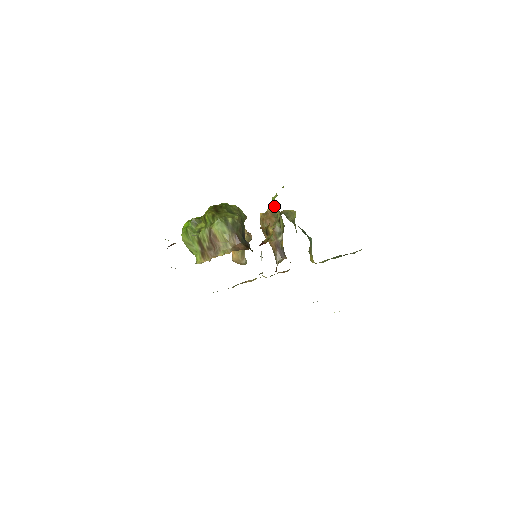
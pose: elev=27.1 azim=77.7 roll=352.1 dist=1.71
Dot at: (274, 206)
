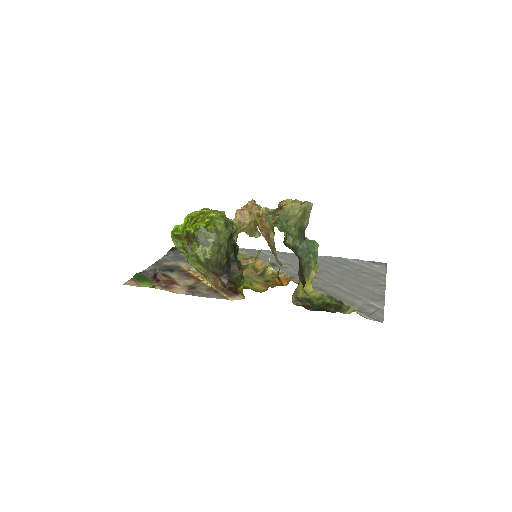
Dot at: occluded
